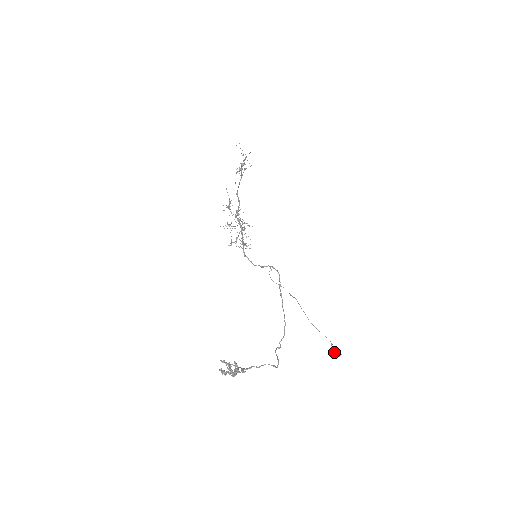
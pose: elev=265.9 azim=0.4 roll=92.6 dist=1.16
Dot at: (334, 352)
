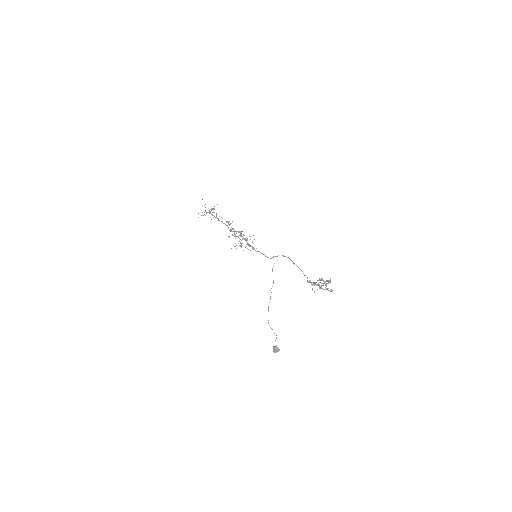
Dot at: (275, 349)
